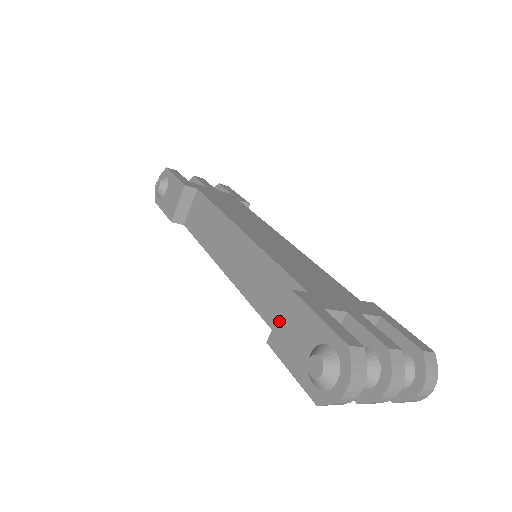
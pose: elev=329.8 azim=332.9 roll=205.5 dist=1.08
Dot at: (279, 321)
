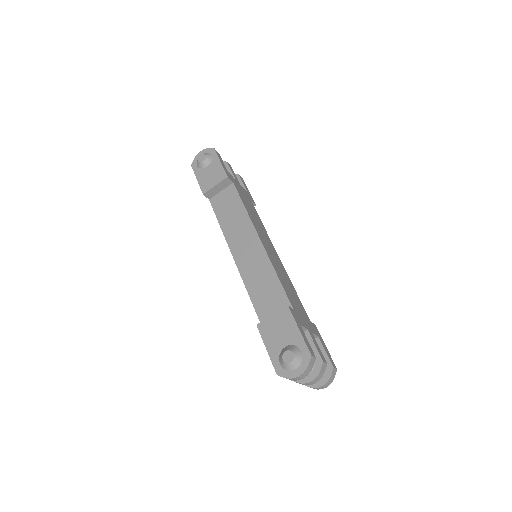
Dot at: (271, 318)
